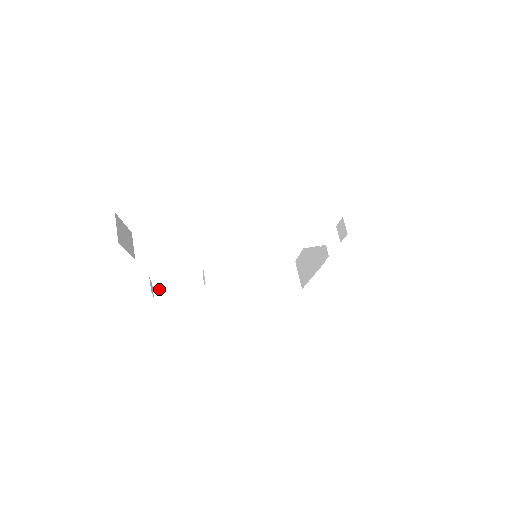
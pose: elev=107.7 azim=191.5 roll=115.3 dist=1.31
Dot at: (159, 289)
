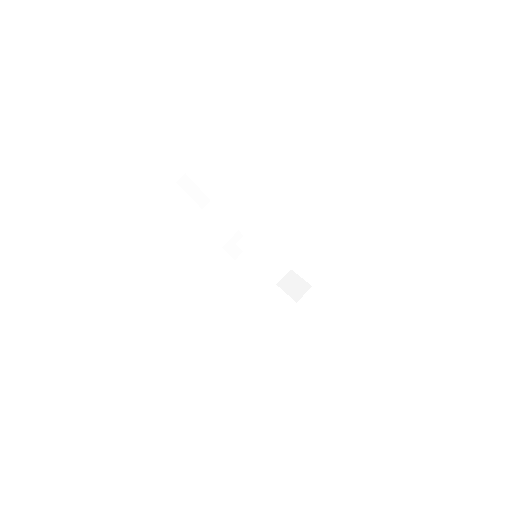
Dot at: (184, 180)
